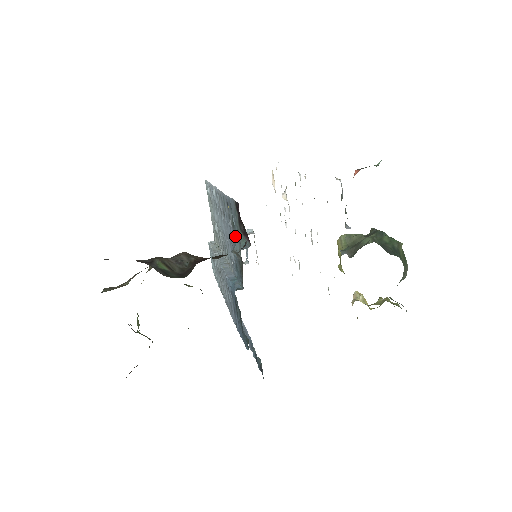
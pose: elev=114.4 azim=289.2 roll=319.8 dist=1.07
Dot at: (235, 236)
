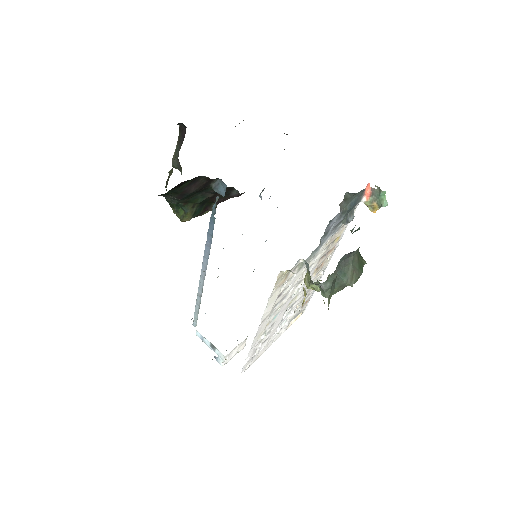
Dot at: occluded
